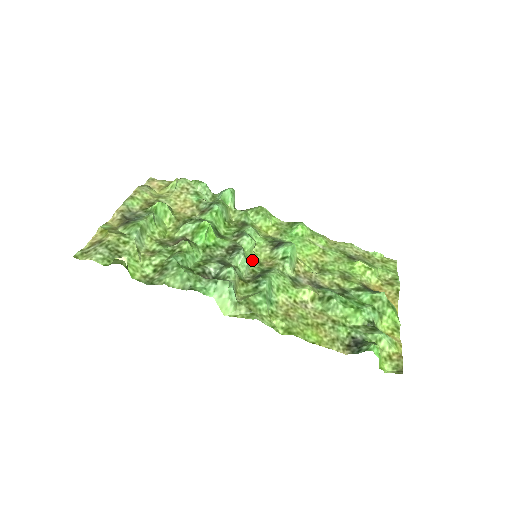
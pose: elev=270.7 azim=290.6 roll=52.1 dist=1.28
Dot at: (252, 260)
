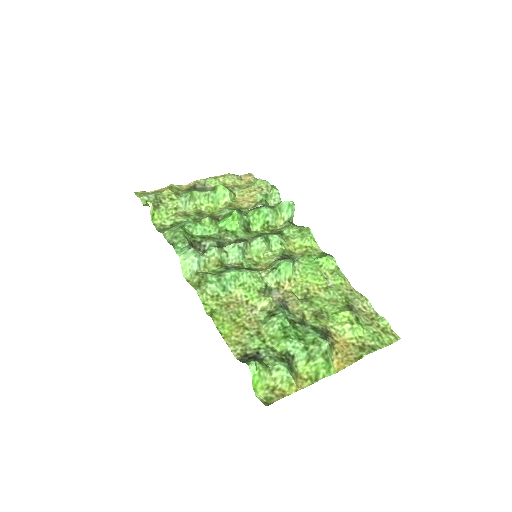
Dot at: (253, 258)
